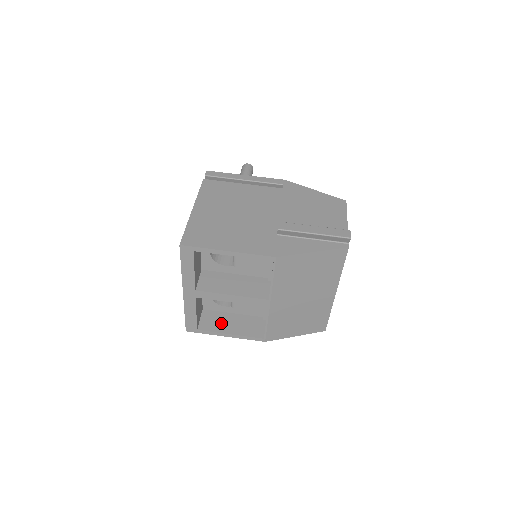
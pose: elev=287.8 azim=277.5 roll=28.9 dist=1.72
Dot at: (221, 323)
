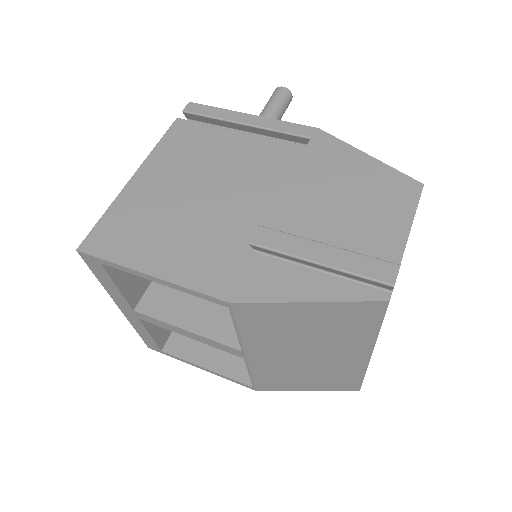
Dot at: (198, 346)
